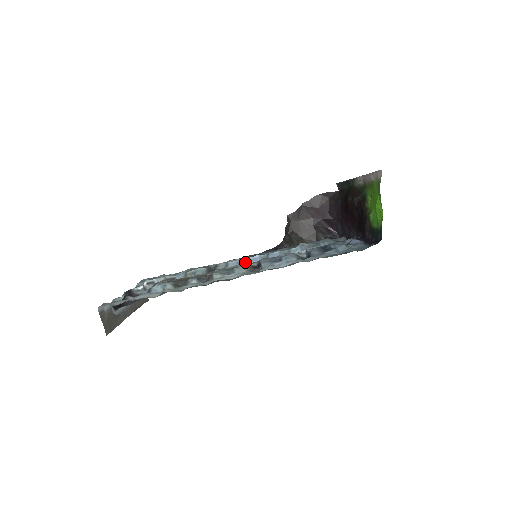
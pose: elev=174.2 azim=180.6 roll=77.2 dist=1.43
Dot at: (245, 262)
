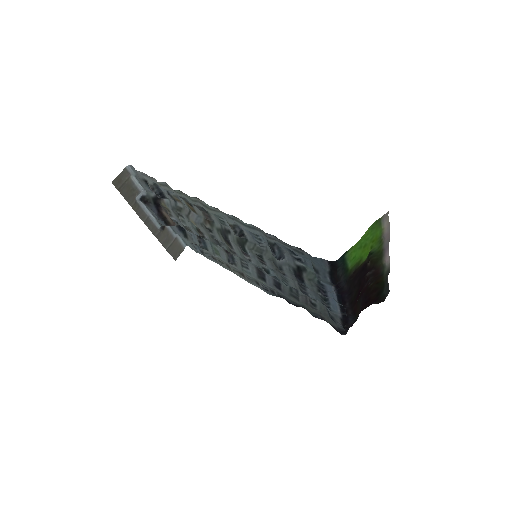
Dot at: occluded
